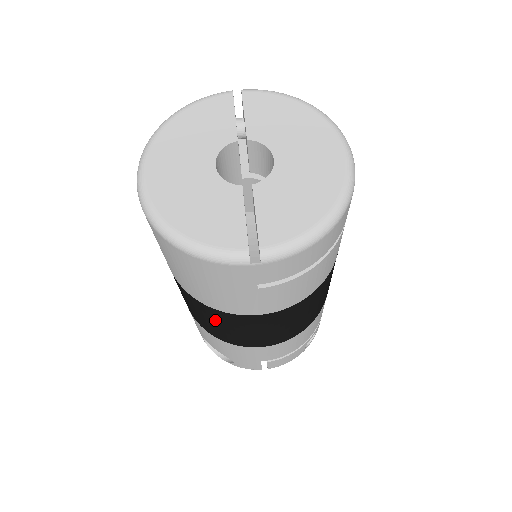
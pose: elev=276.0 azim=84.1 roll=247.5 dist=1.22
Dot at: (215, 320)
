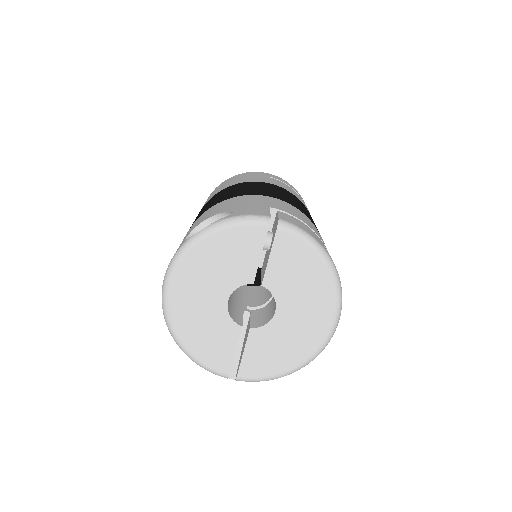
Dot at: occluded
